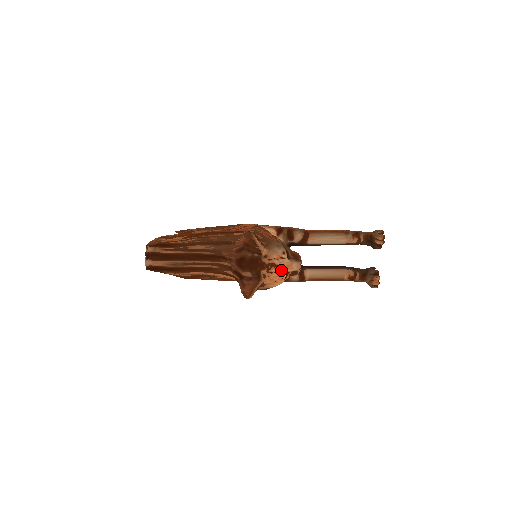
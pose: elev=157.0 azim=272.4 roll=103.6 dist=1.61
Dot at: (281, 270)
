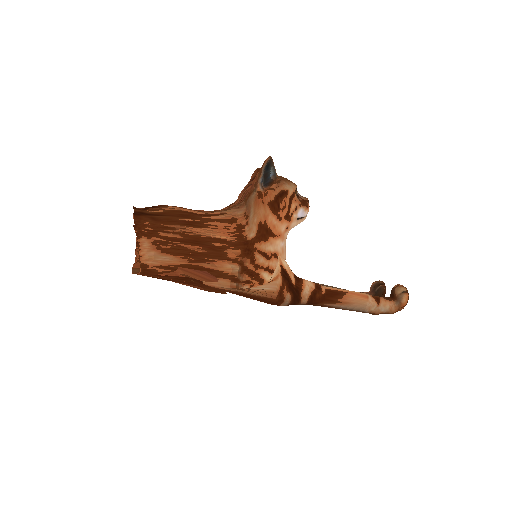
Dot at: occluded
